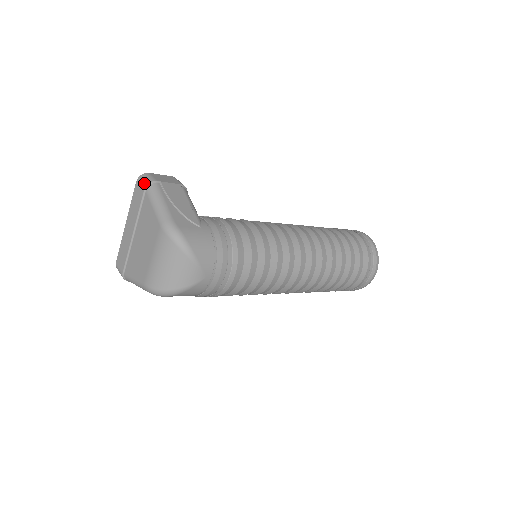
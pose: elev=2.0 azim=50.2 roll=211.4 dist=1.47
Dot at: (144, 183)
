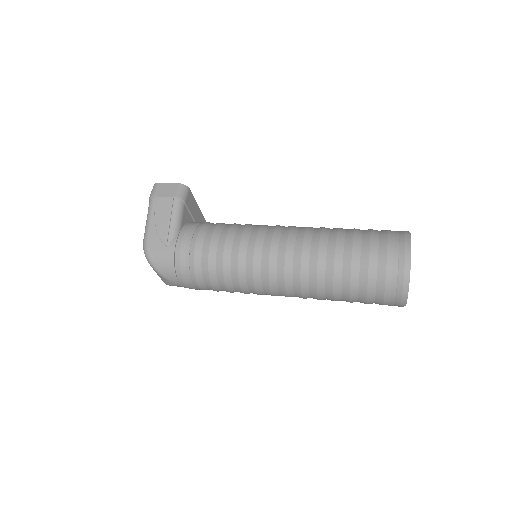
Dot at: occluded
